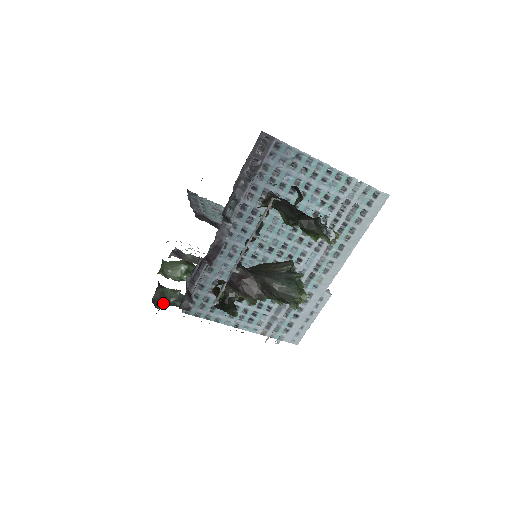
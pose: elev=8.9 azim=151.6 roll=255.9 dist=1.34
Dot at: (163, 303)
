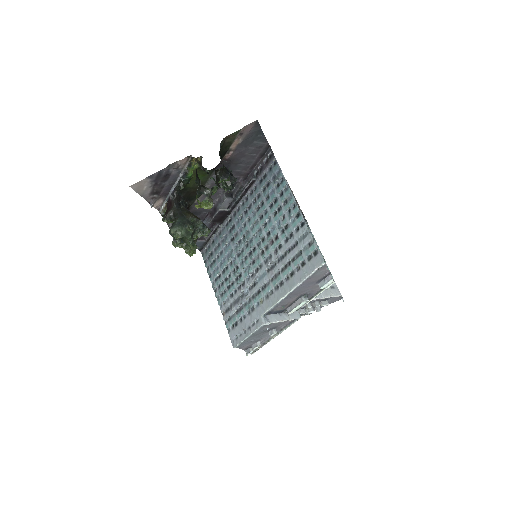
Dot at: occluded
